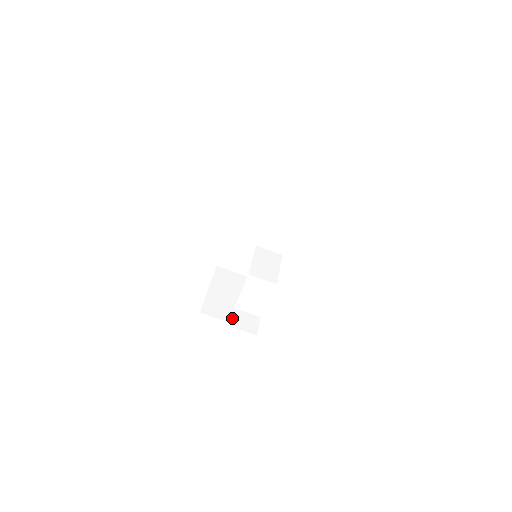
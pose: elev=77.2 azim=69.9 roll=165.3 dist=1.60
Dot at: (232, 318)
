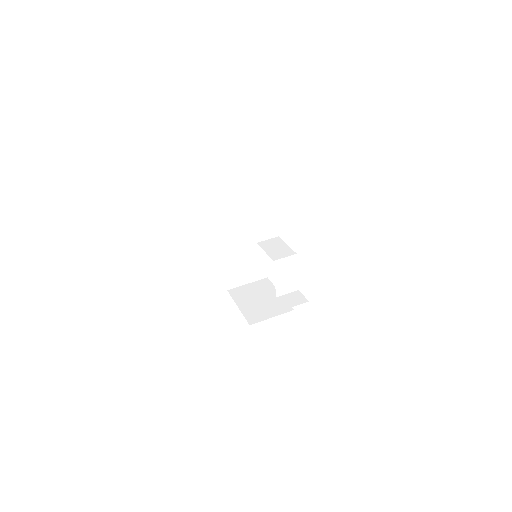
Dot at: (282, 304)
